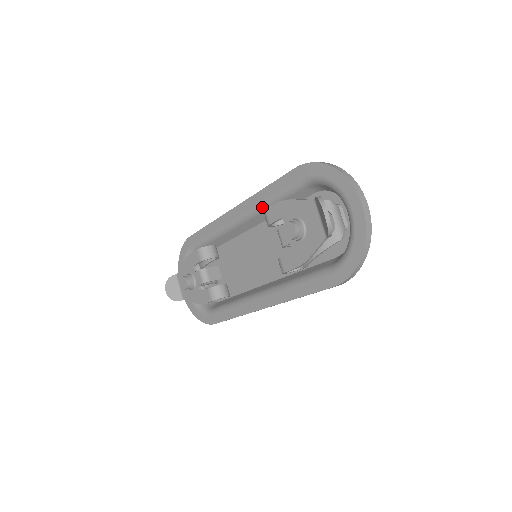
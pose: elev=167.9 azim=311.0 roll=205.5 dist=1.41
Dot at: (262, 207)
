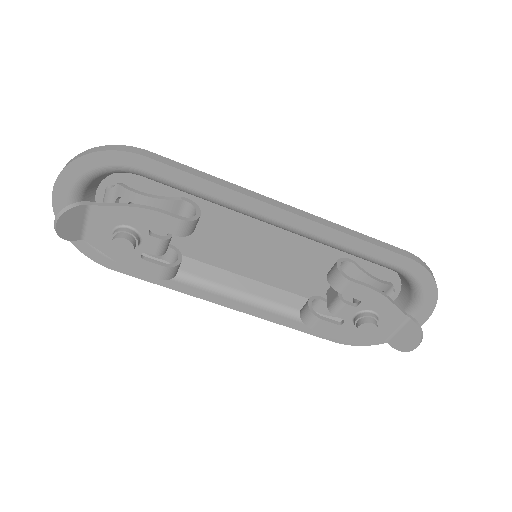
Dot at: (327, 244)
